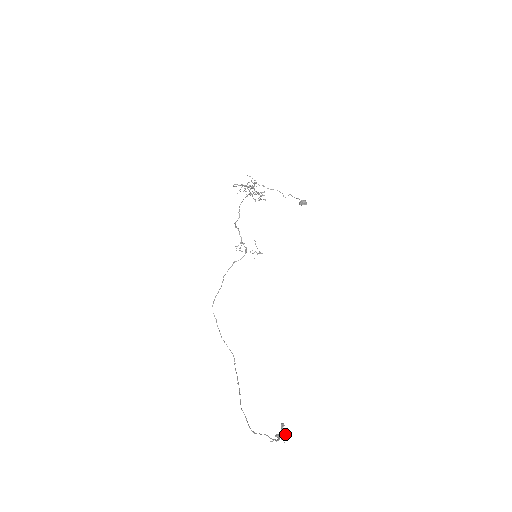
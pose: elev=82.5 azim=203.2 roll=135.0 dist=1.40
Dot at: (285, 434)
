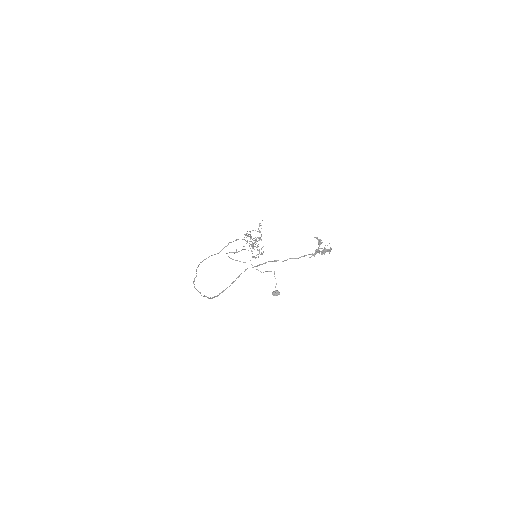
Dot at: (325, 249)
